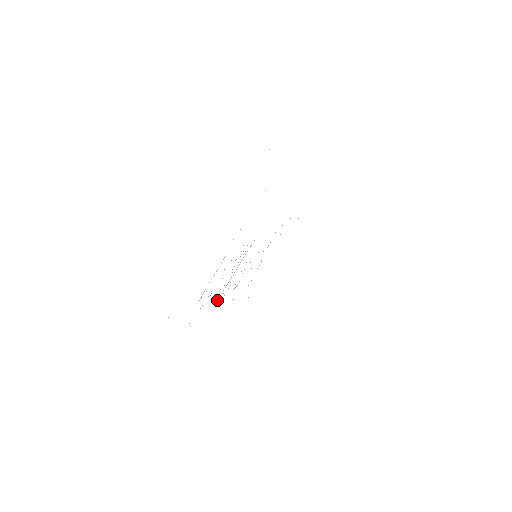
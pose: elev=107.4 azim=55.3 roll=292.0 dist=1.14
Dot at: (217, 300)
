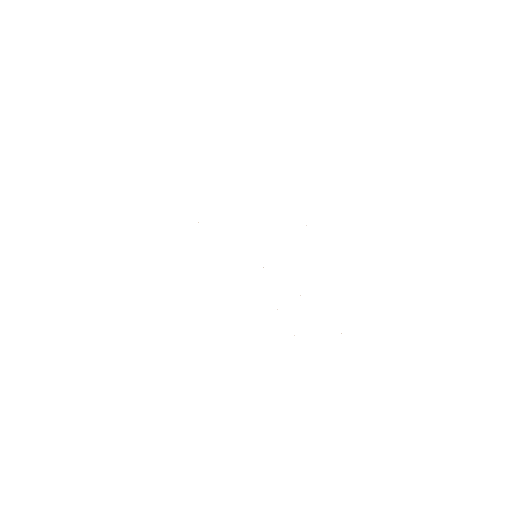
Dot at: occluded
